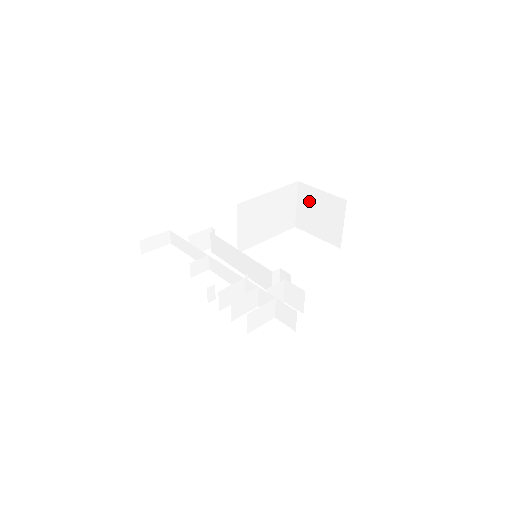
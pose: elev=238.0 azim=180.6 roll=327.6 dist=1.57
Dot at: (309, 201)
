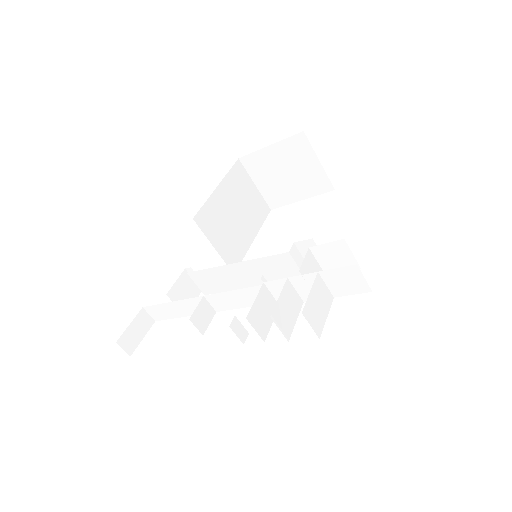
Dot at: (265, 169)
